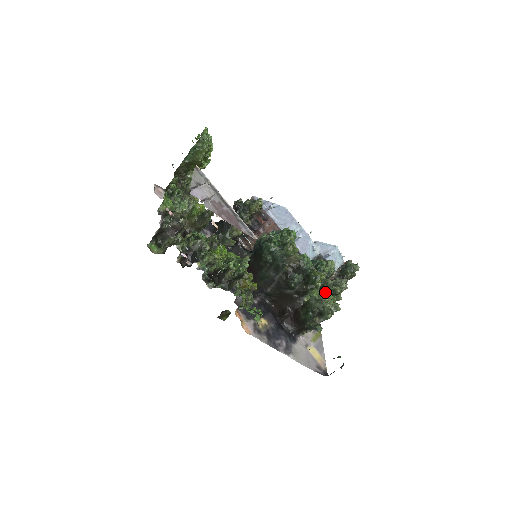
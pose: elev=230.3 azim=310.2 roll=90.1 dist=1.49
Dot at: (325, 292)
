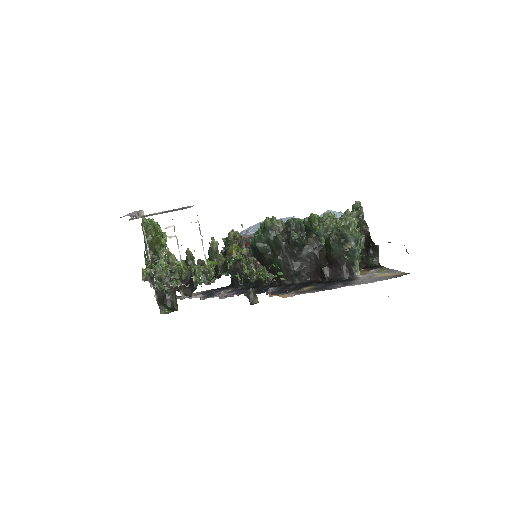
Dot at: occluded
